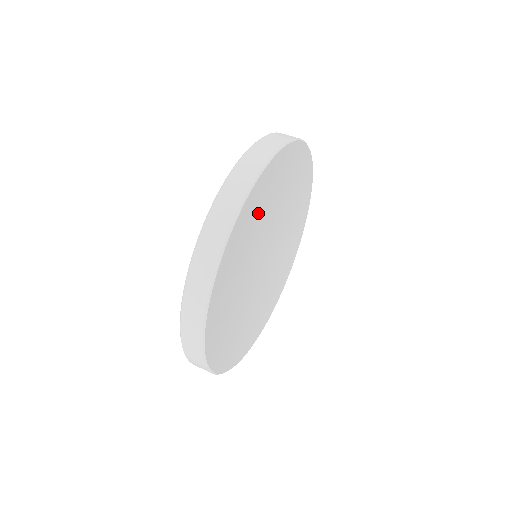
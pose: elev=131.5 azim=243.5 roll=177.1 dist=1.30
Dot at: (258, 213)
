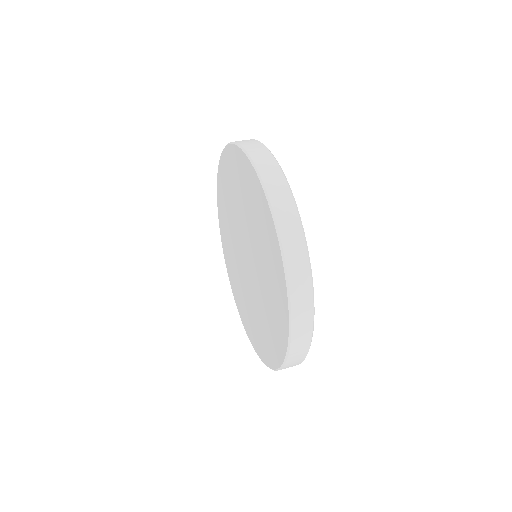
Dot at: occluded
